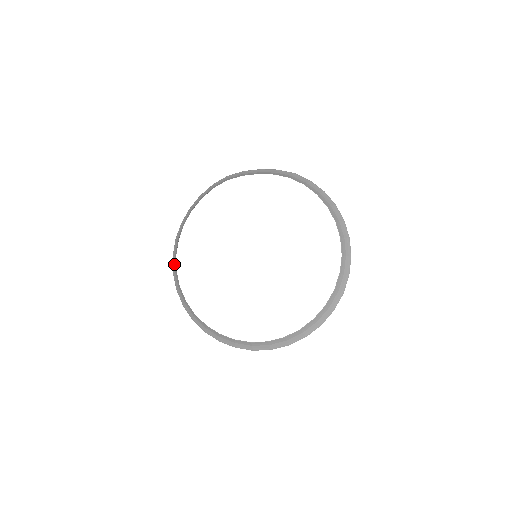
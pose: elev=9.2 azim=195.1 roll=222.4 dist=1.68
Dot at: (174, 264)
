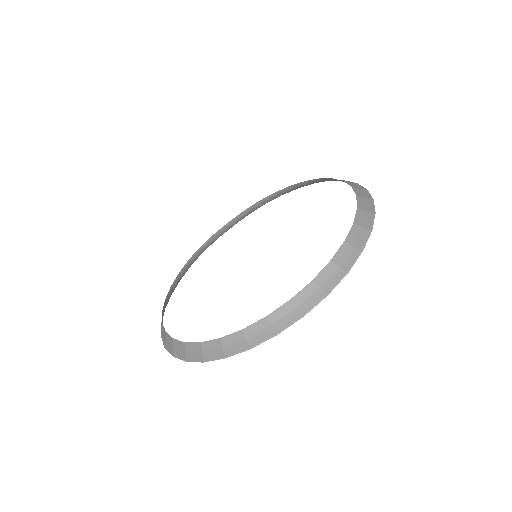
Dot at: (163, 336)
